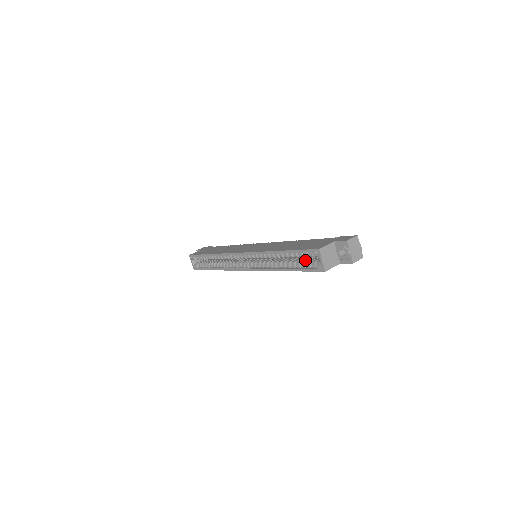
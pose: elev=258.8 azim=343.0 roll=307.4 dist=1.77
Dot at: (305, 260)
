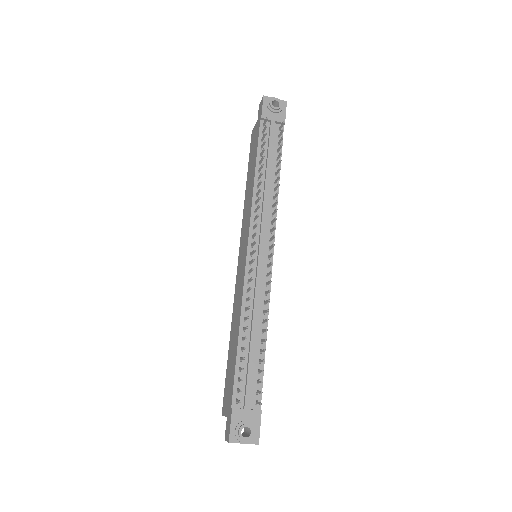
Dot at: occluded
